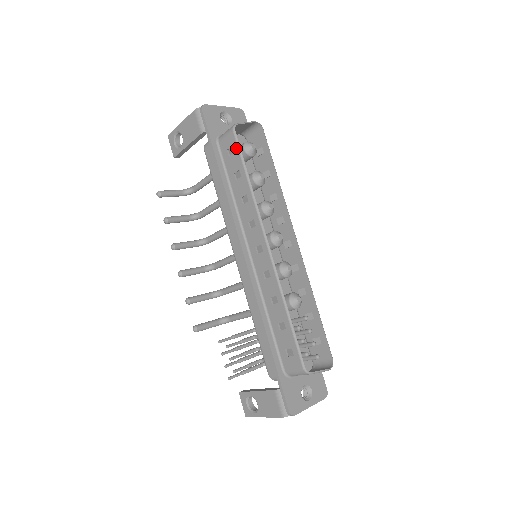
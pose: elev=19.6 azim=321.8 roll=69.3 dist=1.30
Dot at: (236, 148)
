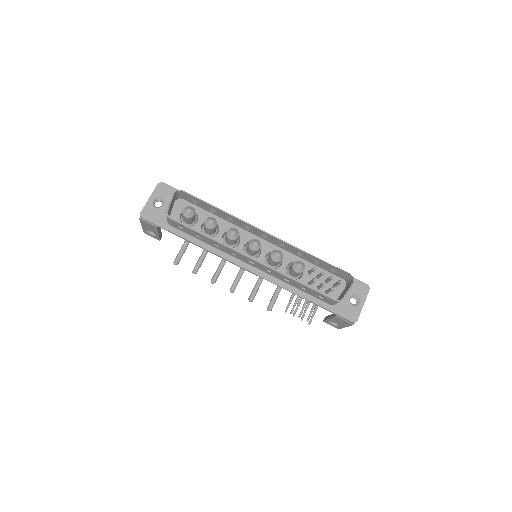
Dot at: (182, 225)
